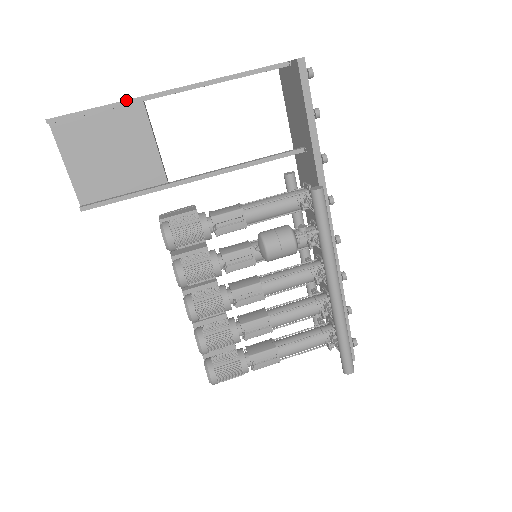
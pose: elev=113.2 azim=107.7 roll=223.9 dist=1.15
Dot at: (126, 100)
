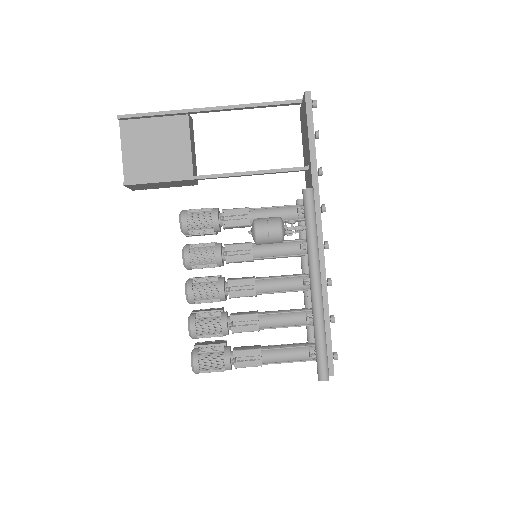
Dot at: (175, 110)
